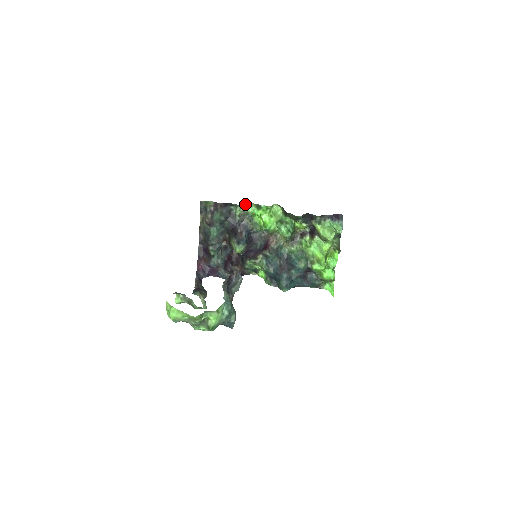
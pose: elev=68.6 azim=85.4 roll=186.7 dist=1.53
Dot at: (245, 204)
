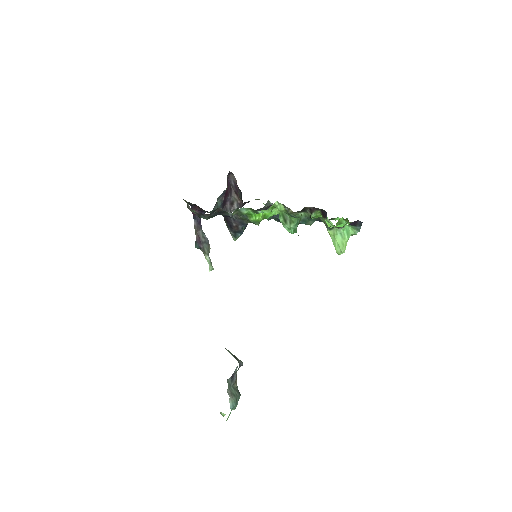
Dot at: (237, 209)
